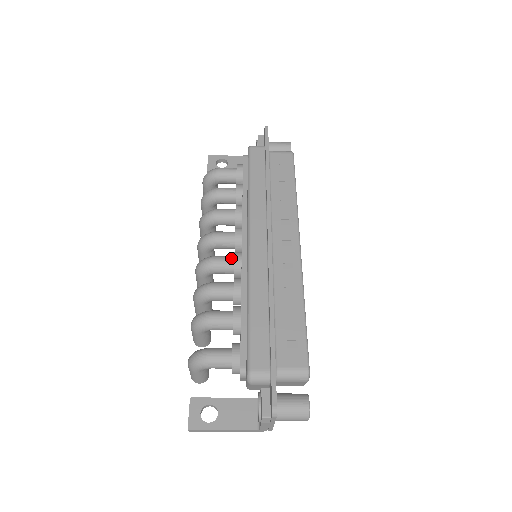
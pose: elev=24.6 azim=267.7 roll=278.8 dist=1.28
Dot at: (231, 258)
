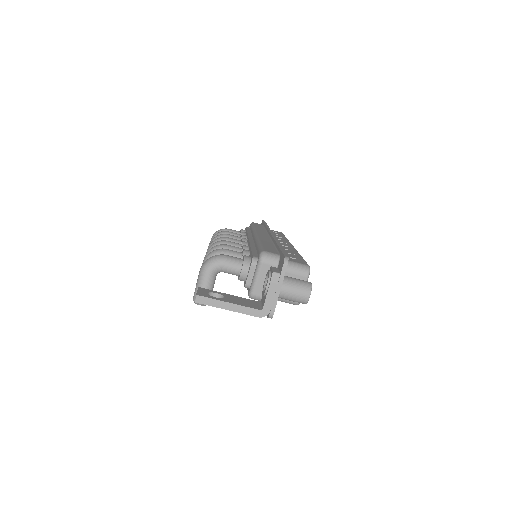
Dot at: occluded
